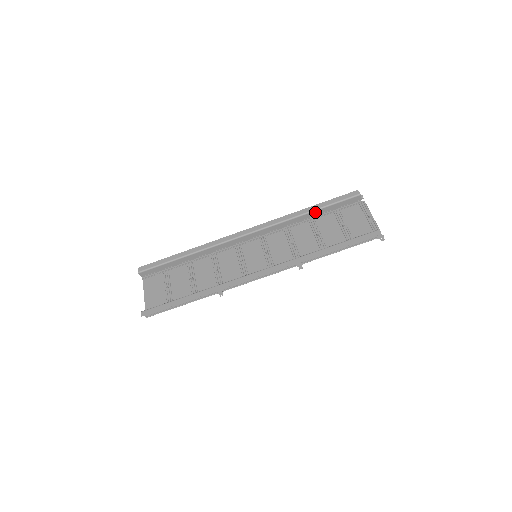
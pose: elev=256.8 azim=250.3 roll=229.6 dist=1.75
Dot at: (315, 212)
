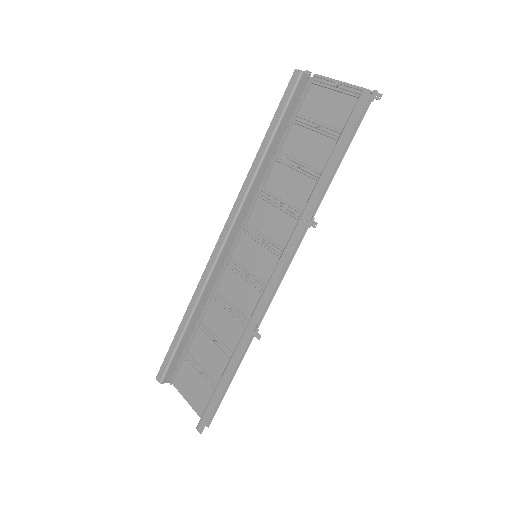
Dot at: (272, 144)
